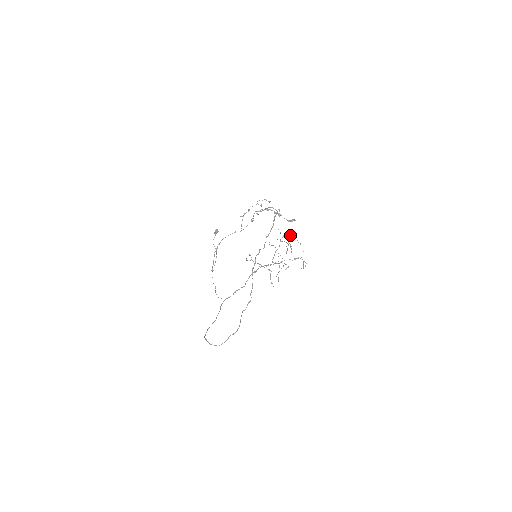
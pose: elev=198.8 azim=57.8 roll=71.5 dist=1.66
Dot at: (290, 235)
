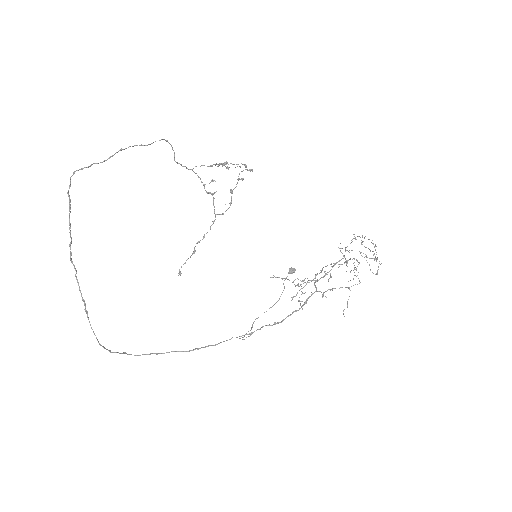
Dot at: occluded
